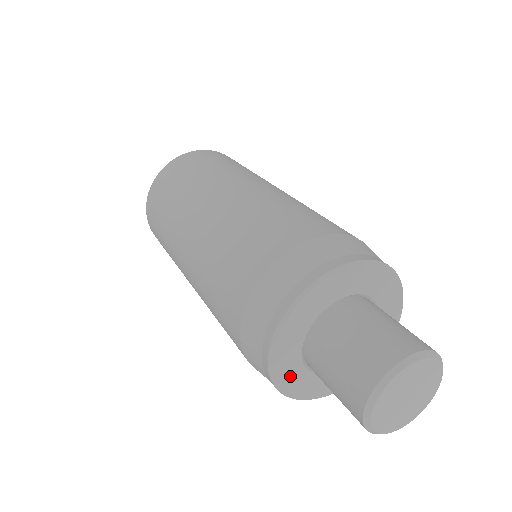
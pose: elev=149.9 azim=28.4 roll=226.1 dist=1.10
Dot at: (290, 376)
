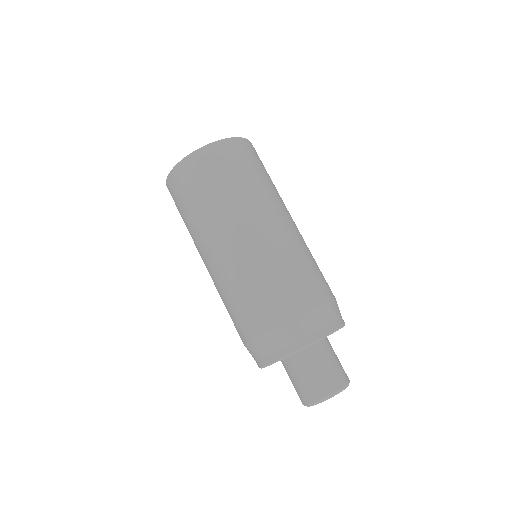
Dot at: occluded
